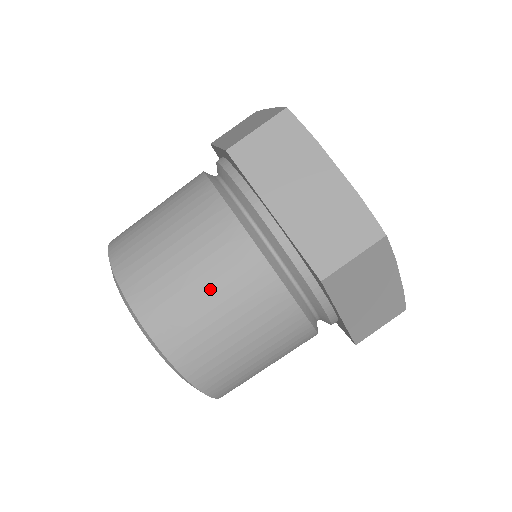
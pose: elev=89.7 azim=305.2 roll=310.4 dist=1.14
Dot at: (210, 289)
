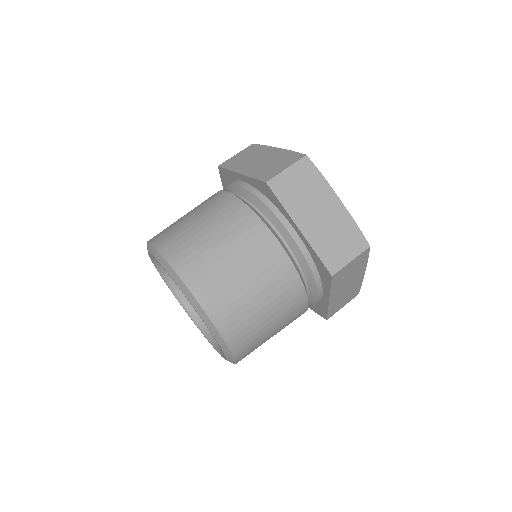
Dot at: (202, 220)
